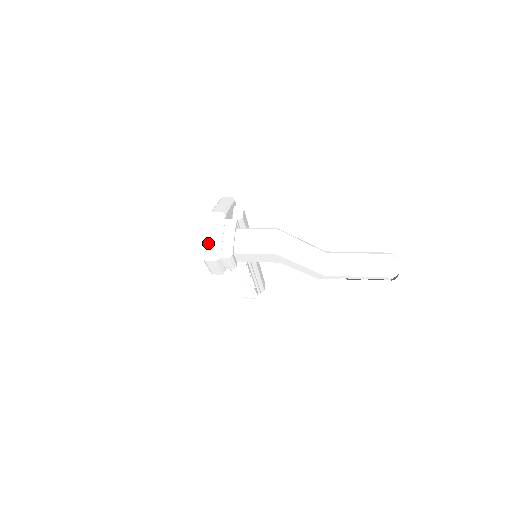
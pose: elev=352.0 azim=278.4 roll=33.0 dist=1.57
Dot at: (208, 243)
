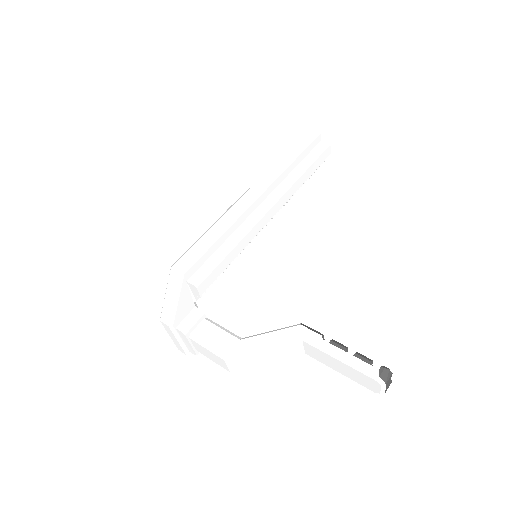
Dot at: (173, 341)
